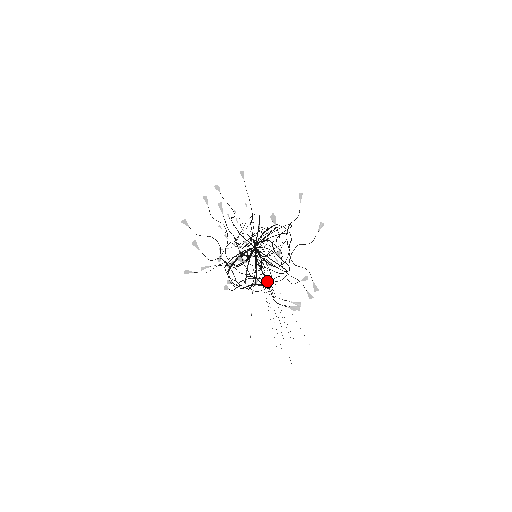
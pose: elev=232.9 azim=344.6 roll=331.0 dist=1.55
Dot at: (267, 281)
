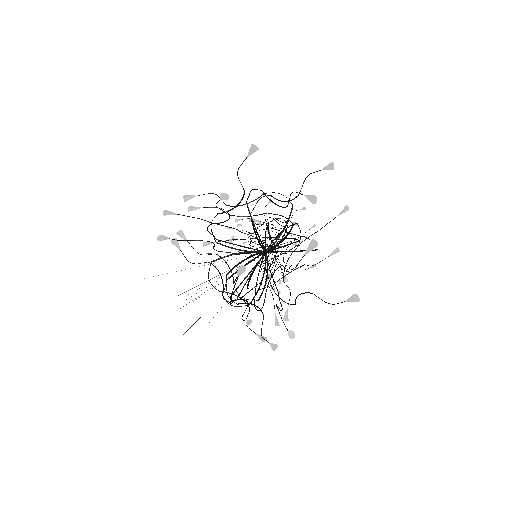
Dot at: (262, 312)
